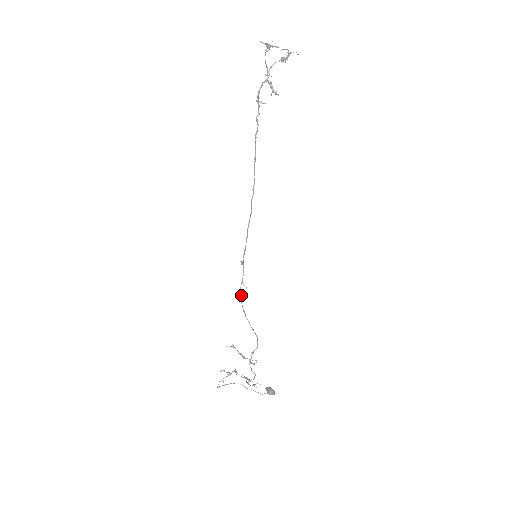
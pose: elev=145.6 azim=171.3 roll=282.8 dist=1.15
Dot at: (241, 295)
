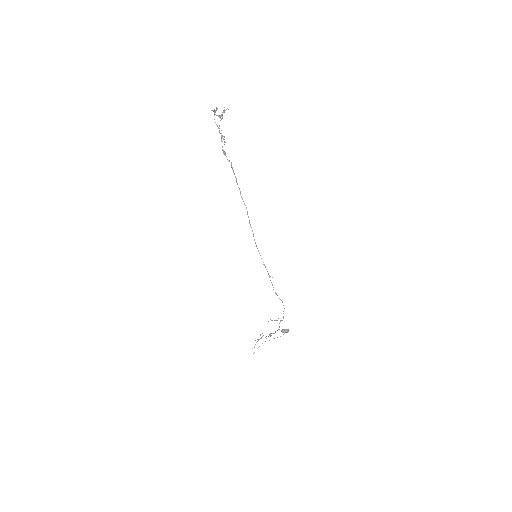
Dot at: (272, 284)
